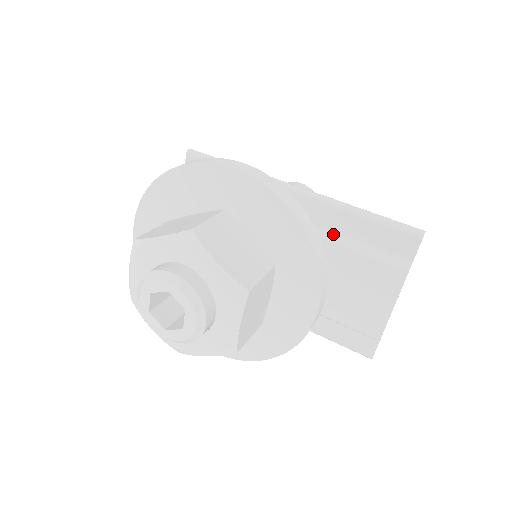
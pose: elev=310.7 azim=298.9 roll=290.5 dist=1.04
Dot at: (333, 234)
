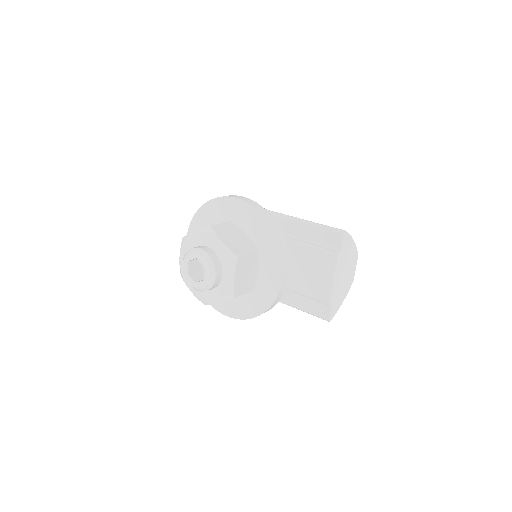
Dot at: (298, 238)
